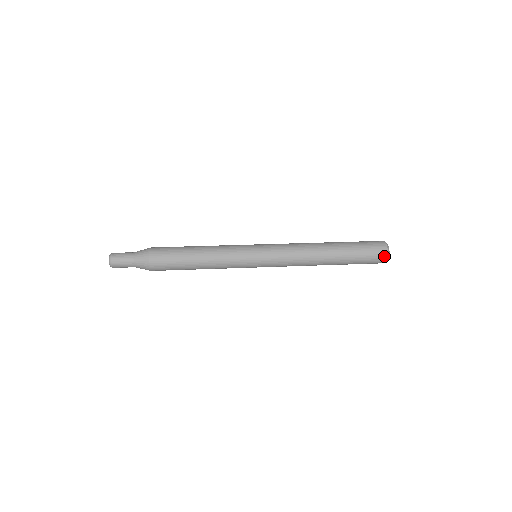
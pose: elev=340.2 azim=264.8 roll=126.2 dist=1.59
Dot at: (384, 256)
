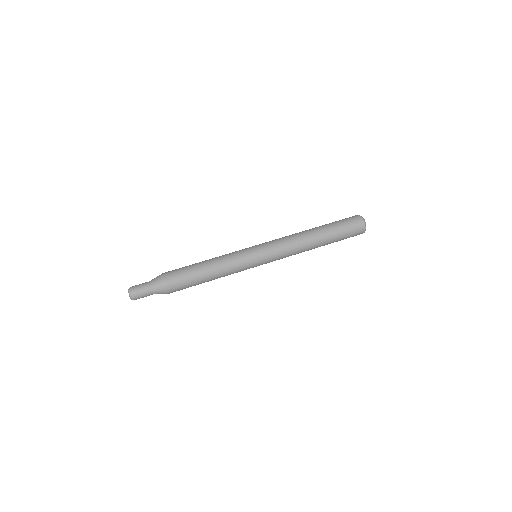
Dot at: occluded
